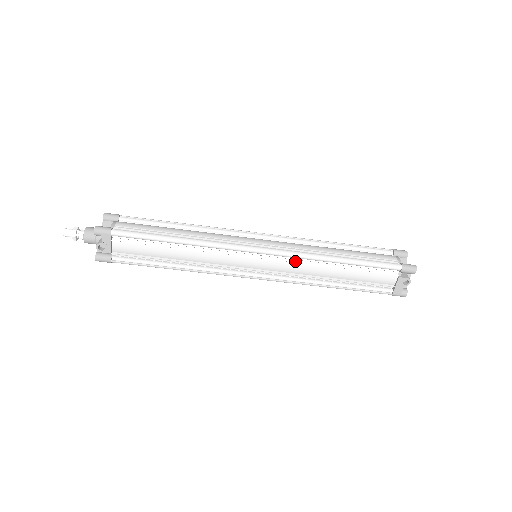
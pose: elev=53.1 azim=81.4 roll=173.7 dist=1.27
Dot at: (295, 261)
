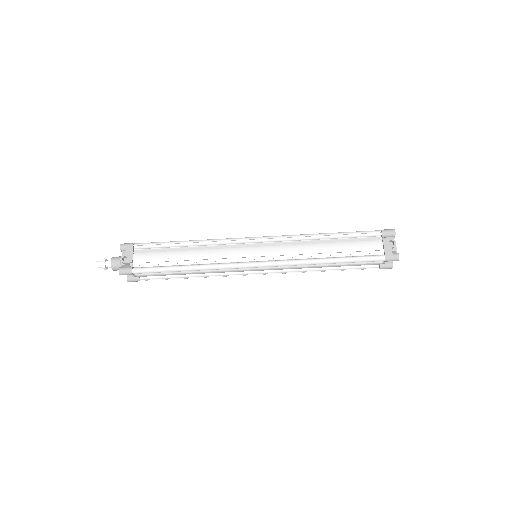
Dot at: (288, 244)
